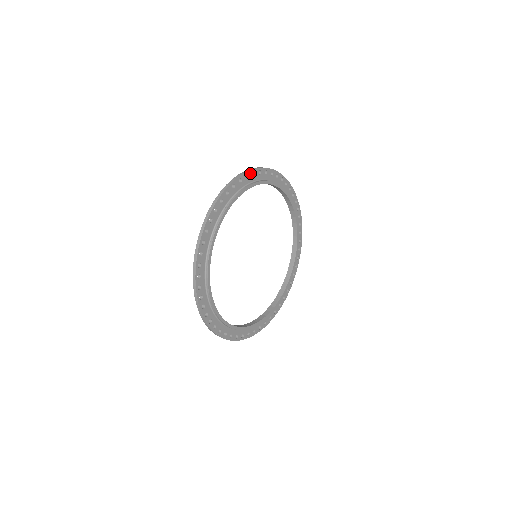
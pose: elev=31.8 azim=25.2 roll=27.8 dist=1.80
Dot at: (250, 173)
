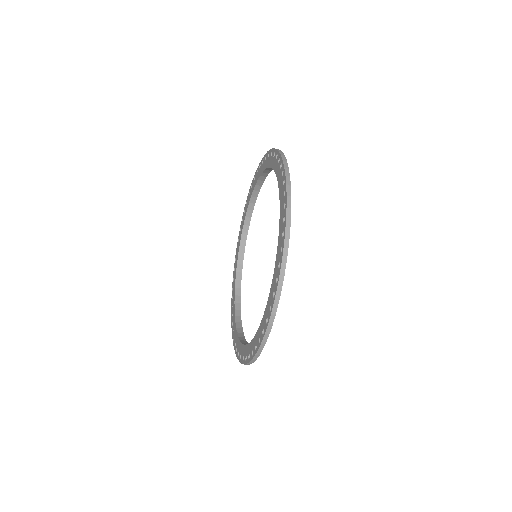
Dot at: occluded
